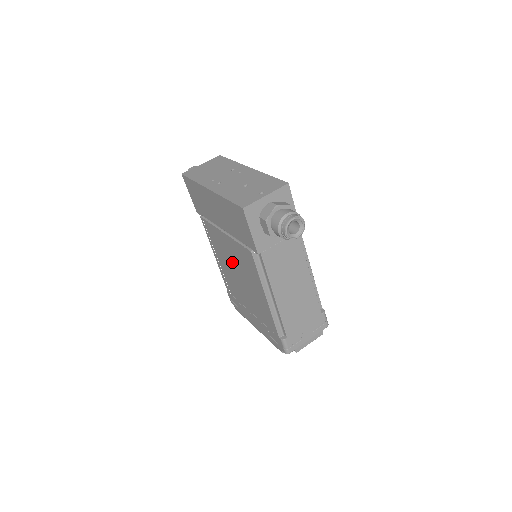
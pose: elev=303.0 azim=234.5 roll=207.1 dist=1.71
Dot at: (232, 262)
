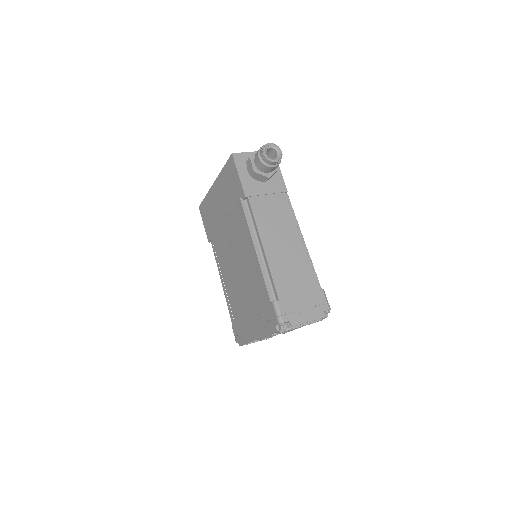
Dot at: (231, 254)
